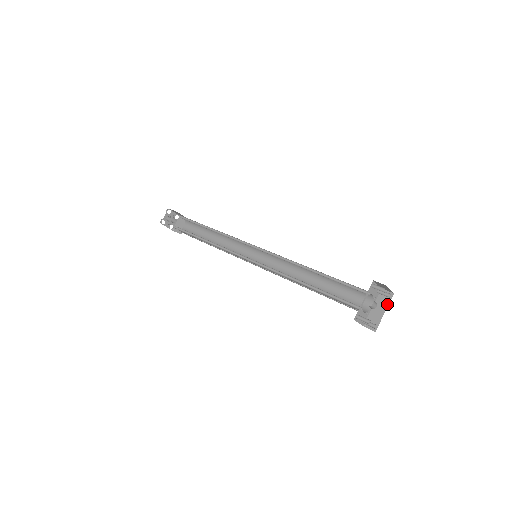
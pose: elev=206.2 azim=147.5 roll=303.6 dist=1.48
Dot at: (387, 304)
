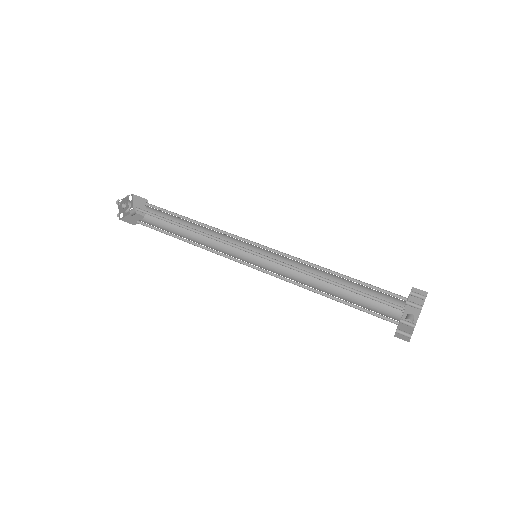
Dot at: (422, 303)
